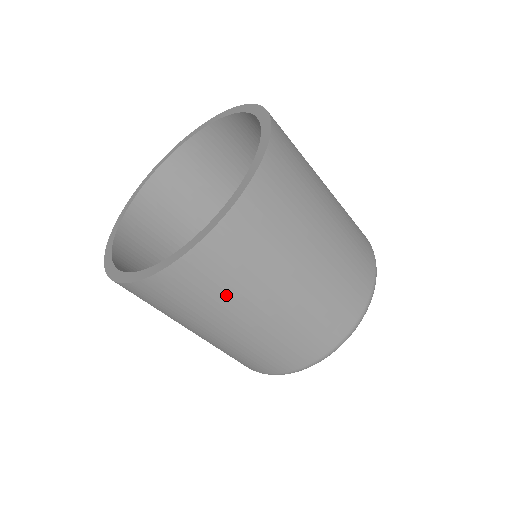
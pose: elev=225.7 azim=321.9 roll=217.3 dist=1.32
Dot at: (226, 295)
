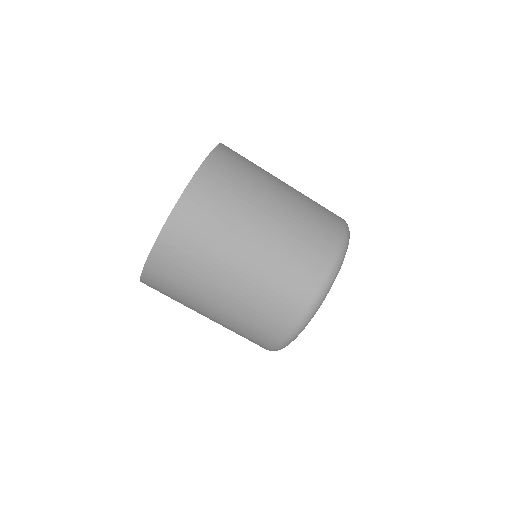
Dot at: (231, 208)
